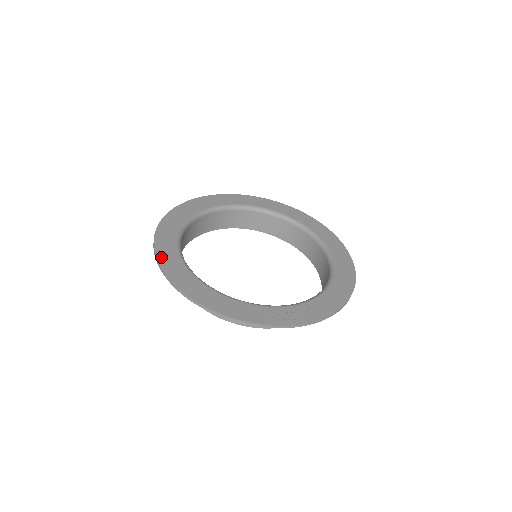
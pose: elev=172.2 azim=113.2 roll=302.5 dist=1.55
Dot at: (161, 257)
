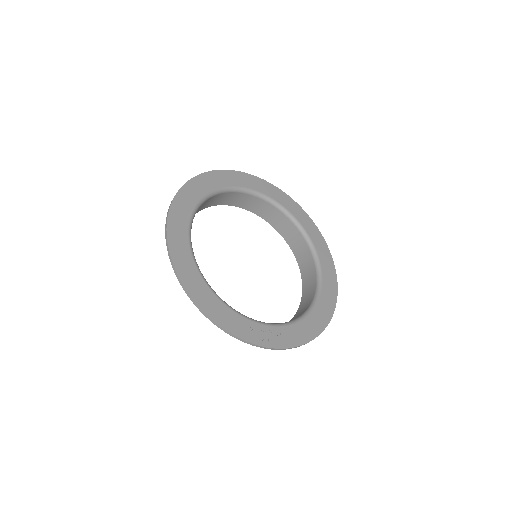
Dot at: (171, 226)
